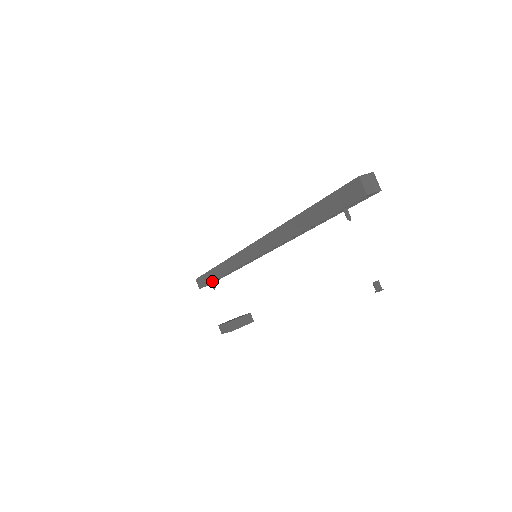
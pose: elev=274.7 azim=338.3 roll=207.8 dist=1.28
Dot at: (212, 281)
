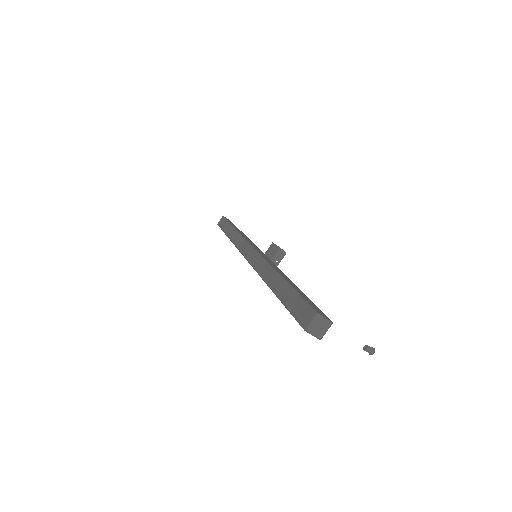
Dot at: occluded
